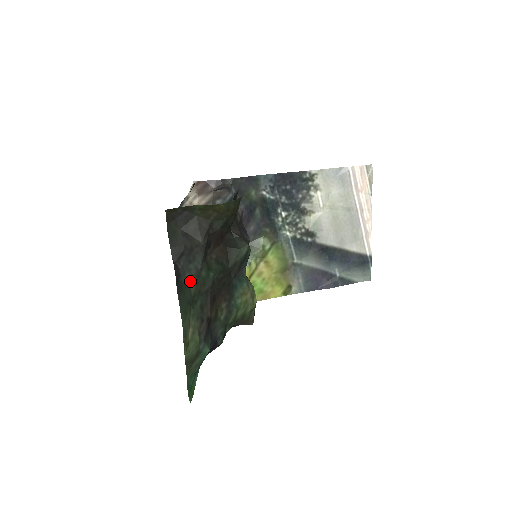
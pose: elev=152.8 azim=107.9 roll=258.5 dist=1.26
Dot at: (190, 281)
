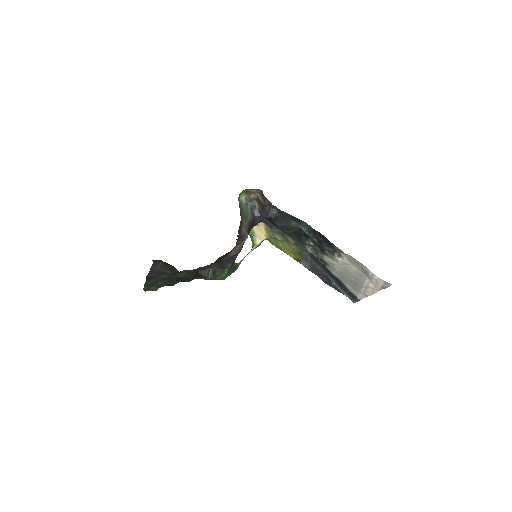
Dot at: (159, 278)
